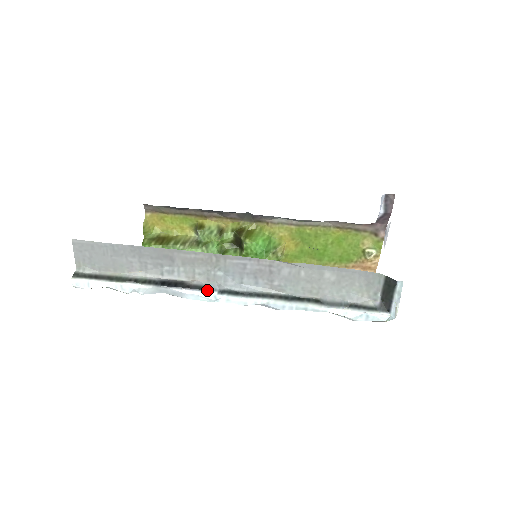
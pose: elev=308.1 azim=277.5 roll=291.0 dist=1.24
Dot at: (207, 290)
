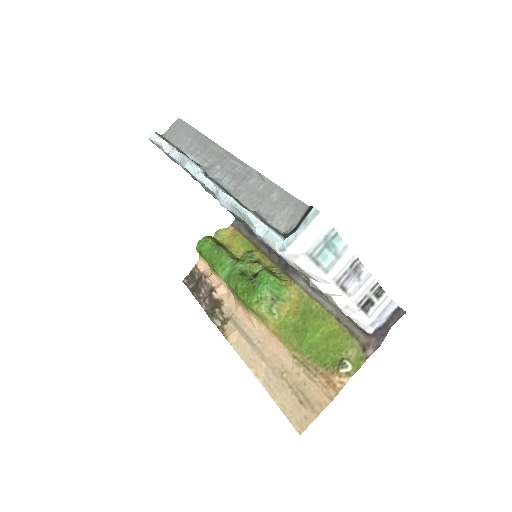
Dot at: (200, 167)
